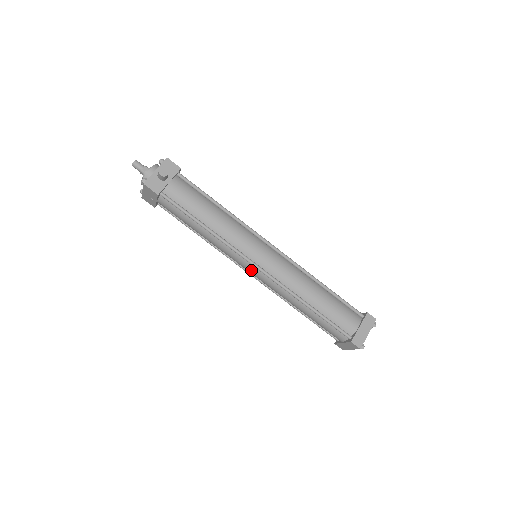
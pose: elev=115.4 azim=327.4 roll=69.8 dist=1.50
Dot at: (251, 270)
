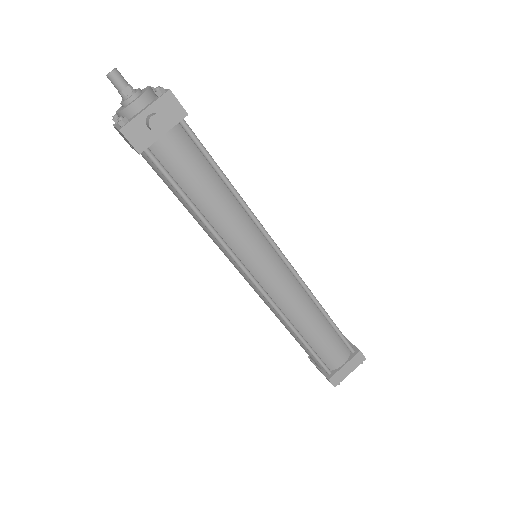
Dot at: (243, 276)
